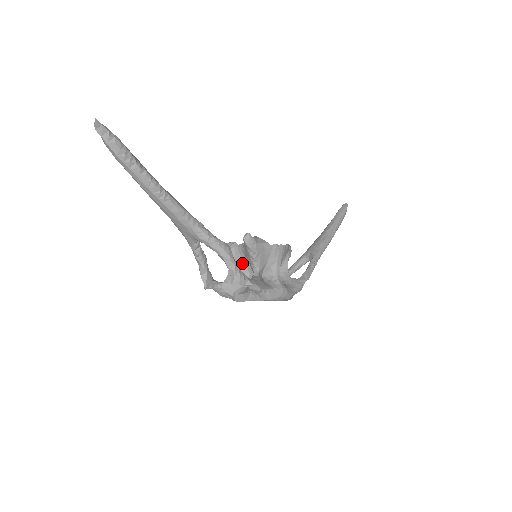
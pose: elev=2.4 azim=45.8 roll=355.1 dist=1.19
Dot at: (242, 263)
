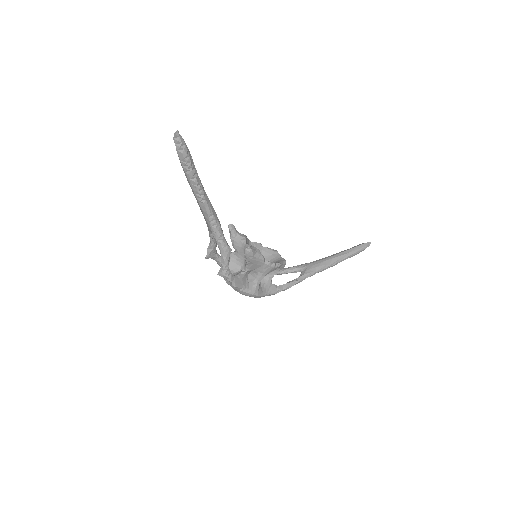
Dot at: (242, 256)
